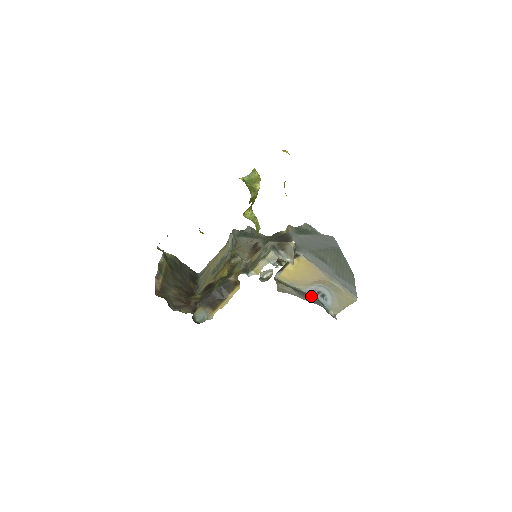
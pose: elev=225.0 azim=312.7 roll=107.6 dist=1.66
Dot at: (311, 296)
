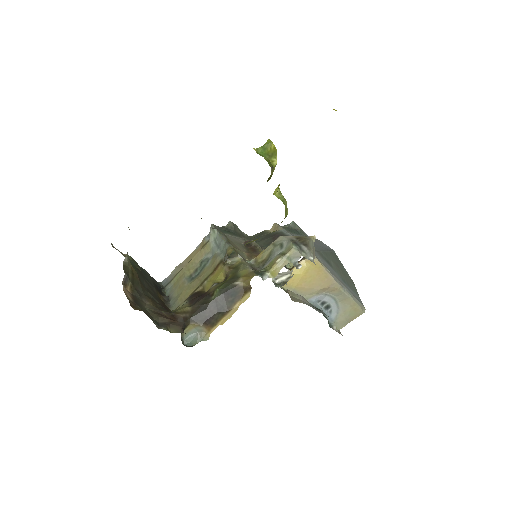
Dot at: (316, 308)
